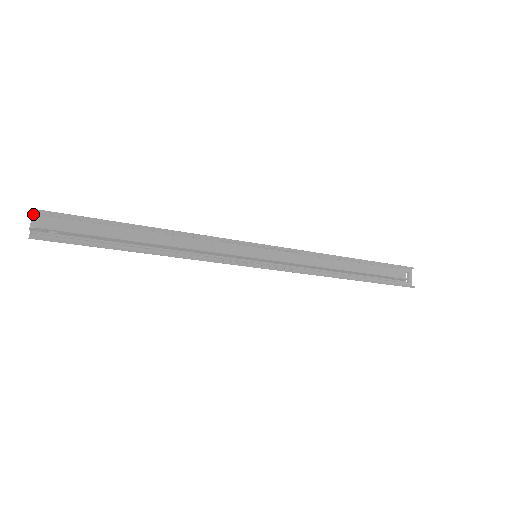
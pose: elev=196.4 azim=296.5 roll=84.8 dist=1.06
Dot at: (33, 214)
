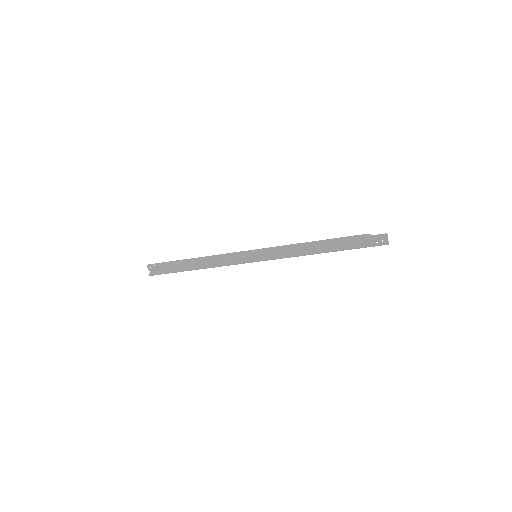
Dot at: occluded
